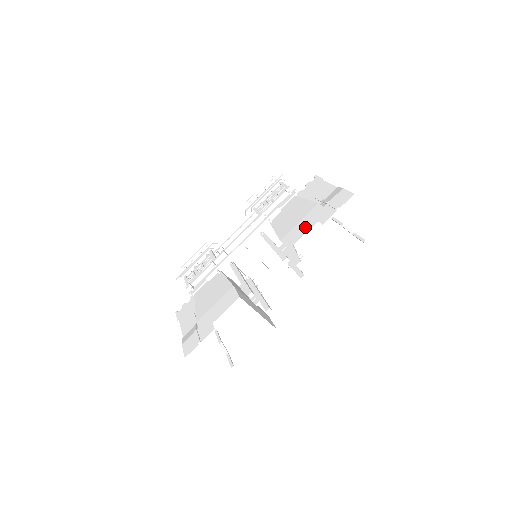
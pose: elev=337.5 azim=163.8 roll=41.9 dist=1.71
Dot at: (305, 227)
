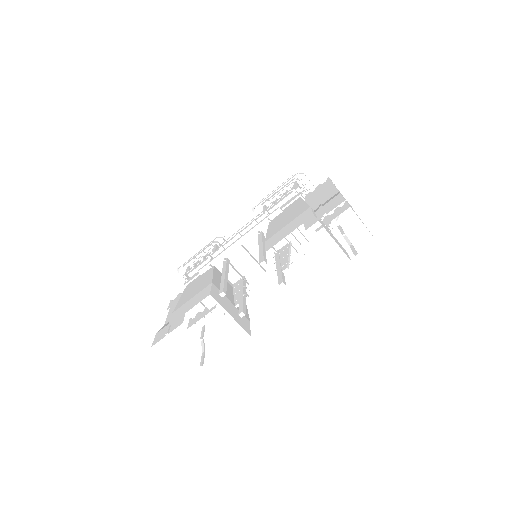
Dot at: (288, 230)
